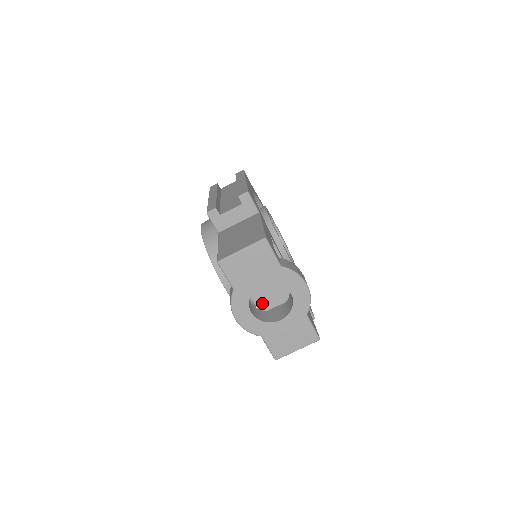
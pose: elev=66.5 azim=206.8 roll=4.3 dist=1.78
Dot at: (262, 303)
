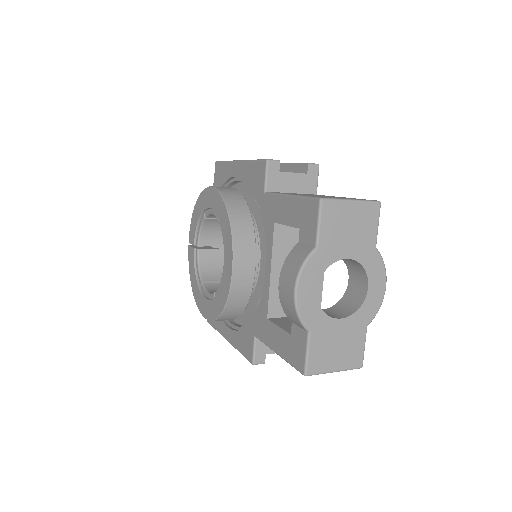
Dot at: (277, 304)
